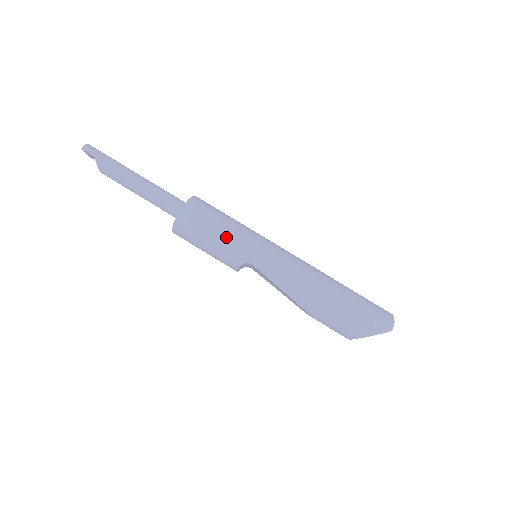
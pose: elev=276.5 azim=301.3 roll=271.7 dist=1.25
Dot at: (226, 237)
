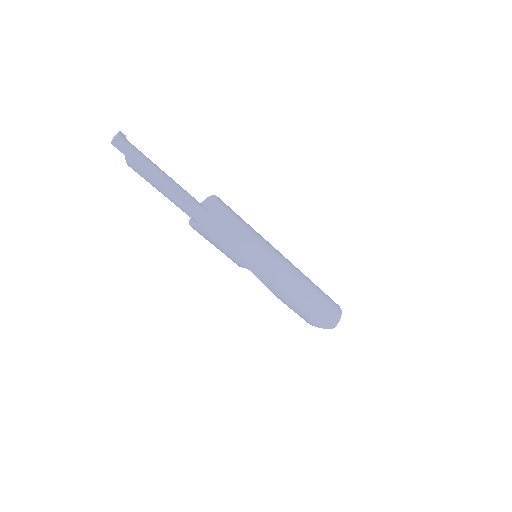
Dot at: (236, 250)
